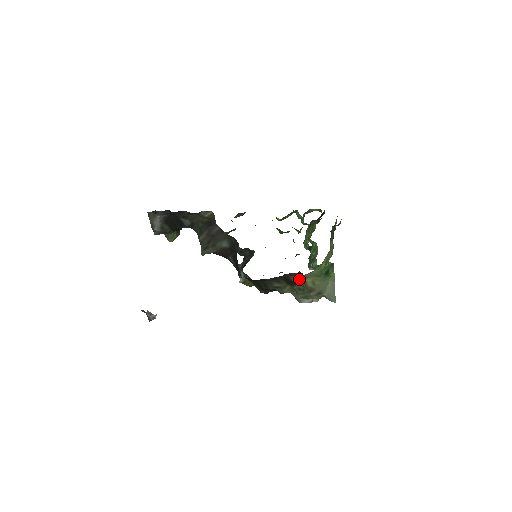
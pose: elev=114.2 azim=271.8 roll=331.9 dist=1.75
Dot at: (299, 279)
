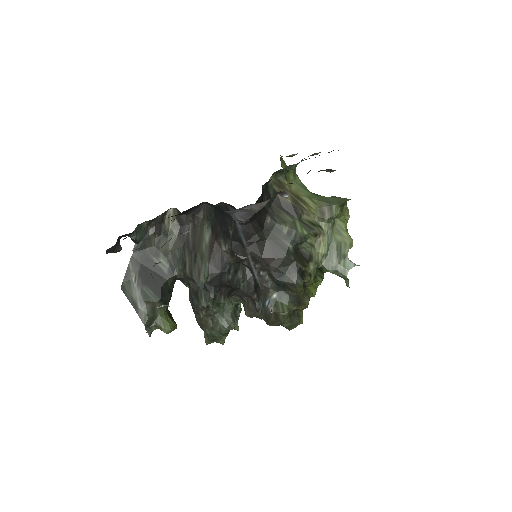
Dot at: (292, 195)
